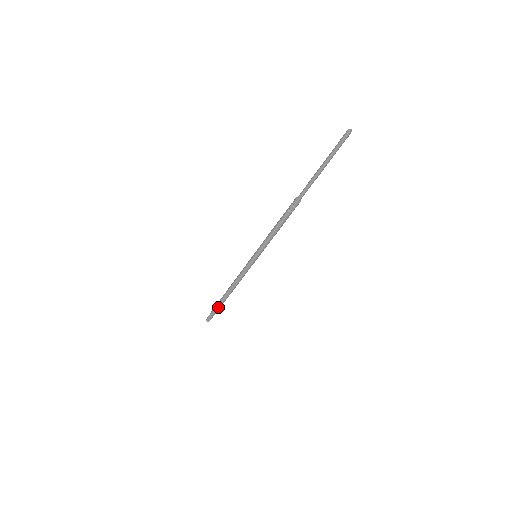
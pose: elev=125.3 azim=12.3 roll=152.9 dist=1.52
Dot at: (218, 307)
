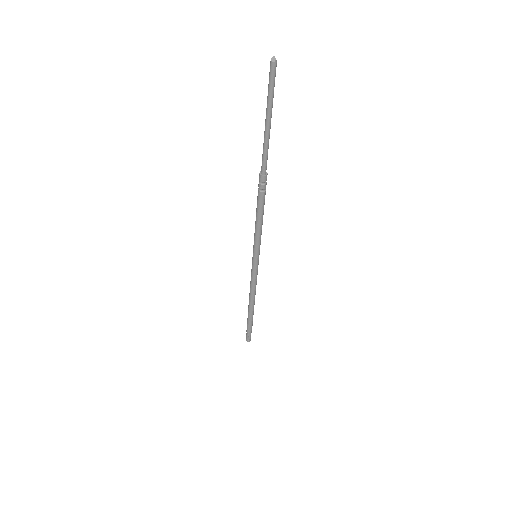
Dot at: (251, 323)
